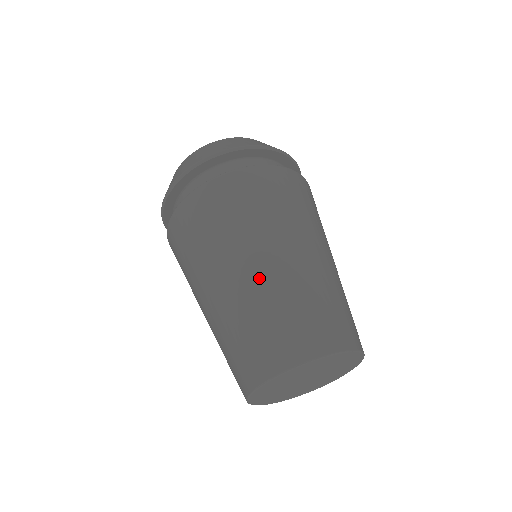
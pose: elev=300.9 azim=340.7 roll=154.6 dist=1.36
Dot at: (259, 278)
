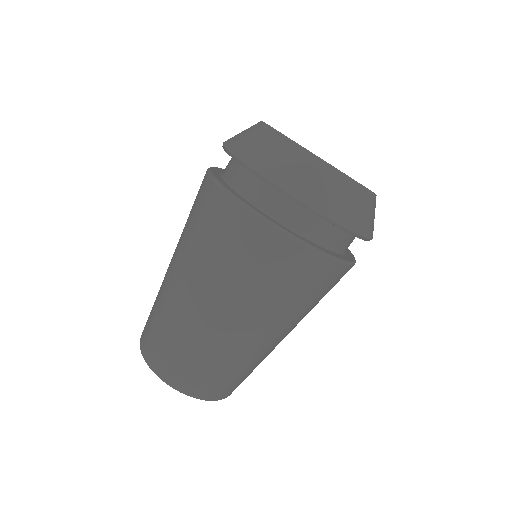
Dot at: (193, 315)
